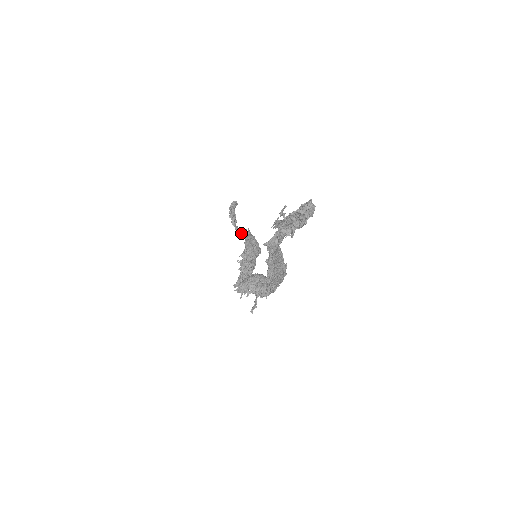
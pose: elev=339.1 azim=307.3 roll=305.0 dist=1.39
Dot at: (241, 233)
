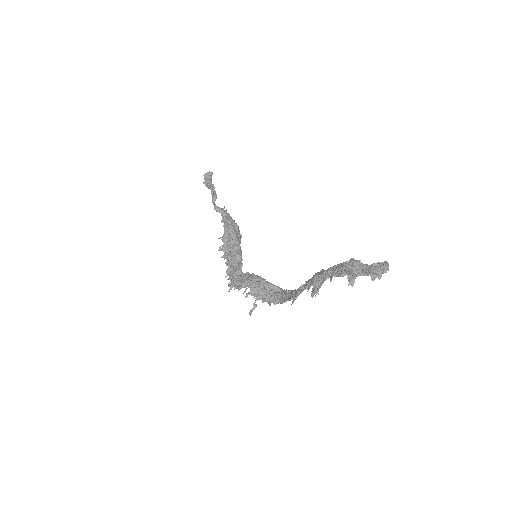
Dot at: (219, 212)
